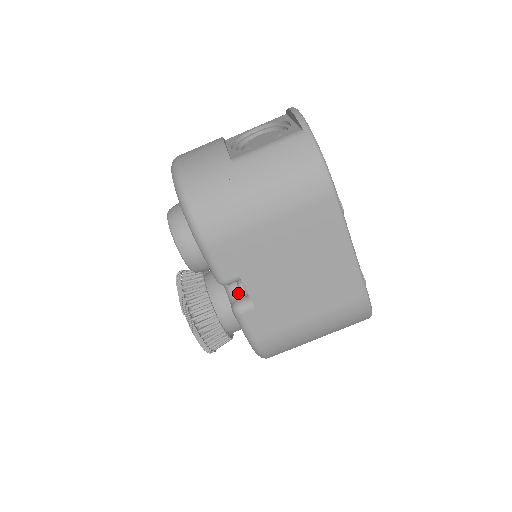
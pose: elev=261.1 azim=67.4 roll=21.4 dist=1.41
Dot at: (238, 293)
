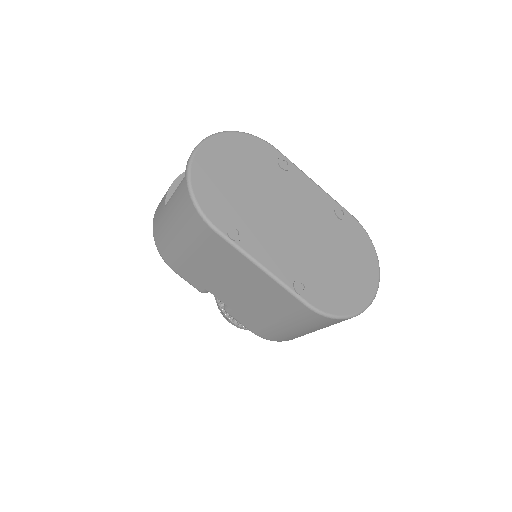
Dot at: occluded
